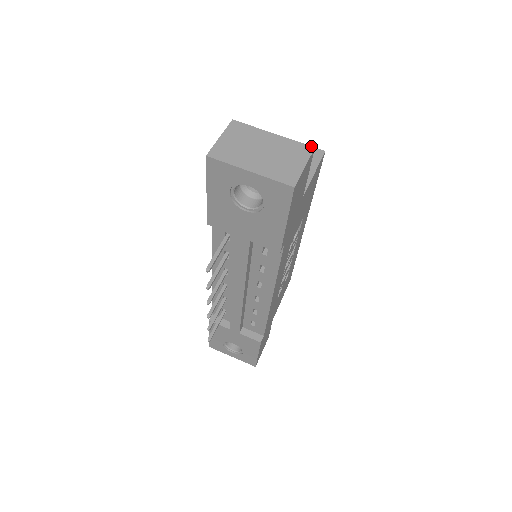
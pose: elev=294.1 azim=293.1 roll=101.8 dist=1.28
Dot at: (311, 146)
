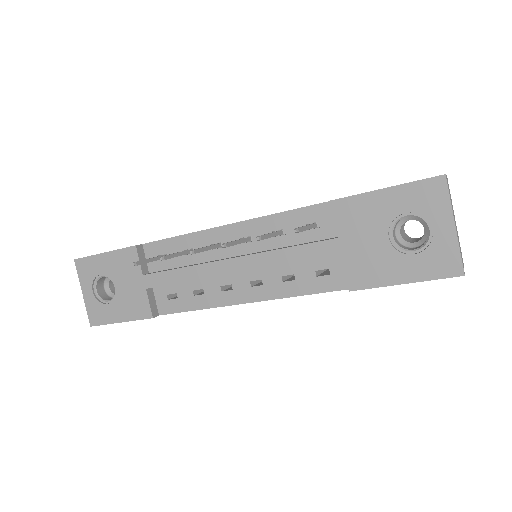
Dot at: occluded
